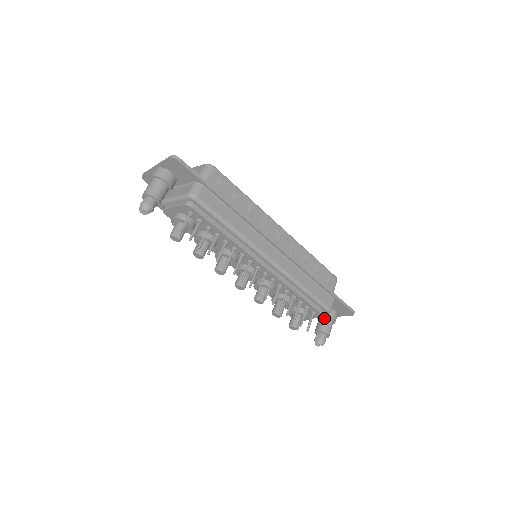
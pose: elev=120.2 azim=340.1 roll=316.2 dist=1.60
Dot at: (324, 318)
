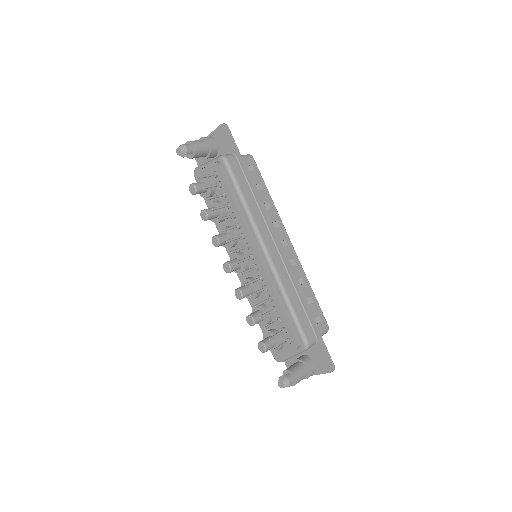
Dot at: (299, 362)
